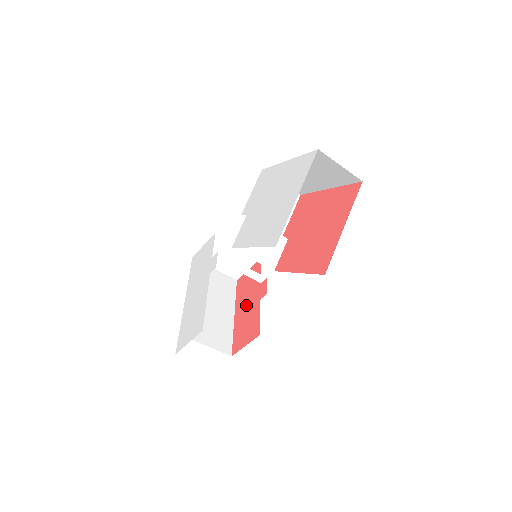
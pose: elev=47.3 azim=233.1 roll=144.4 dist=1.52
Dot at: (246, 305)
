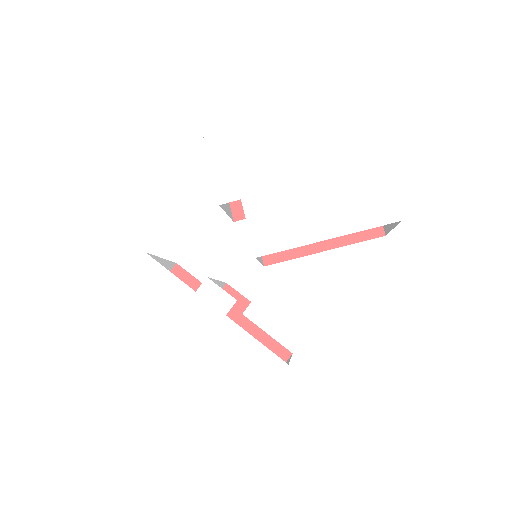
Dot at: occluded
